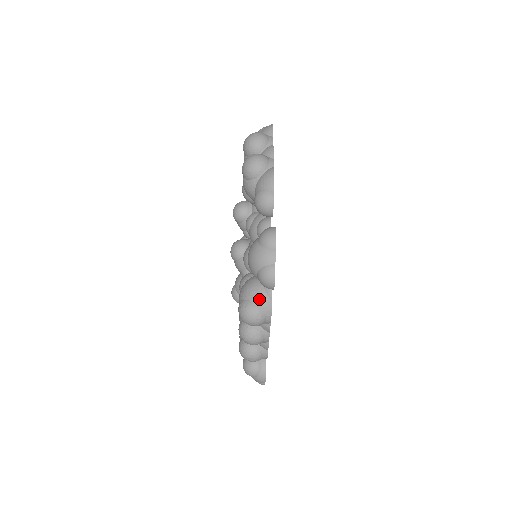
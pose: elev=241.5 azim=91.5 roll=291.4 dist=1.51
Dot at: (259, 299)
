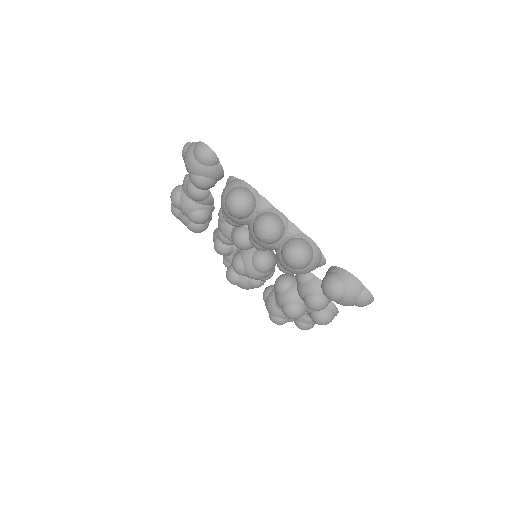
Dot at: (229, 186)
